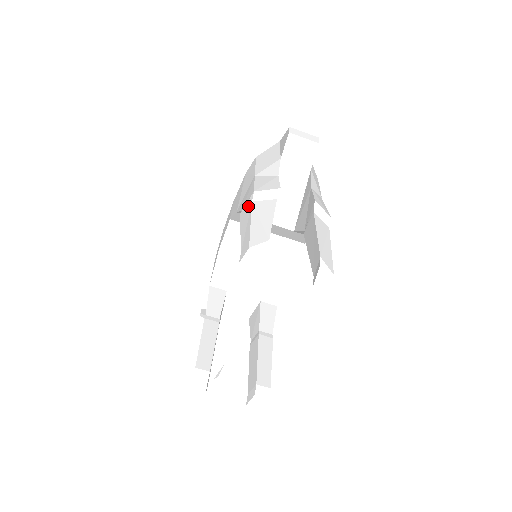
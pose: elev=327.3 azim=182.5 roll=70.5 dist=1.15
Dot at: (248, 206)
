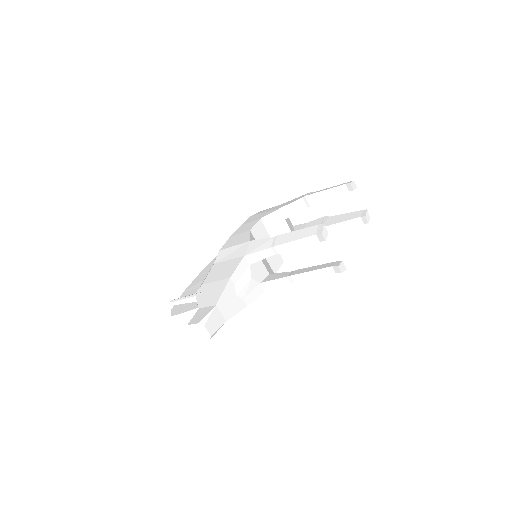
Dot at: occluded
